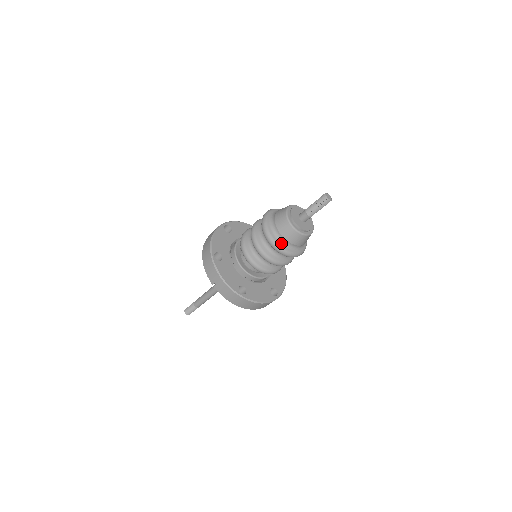
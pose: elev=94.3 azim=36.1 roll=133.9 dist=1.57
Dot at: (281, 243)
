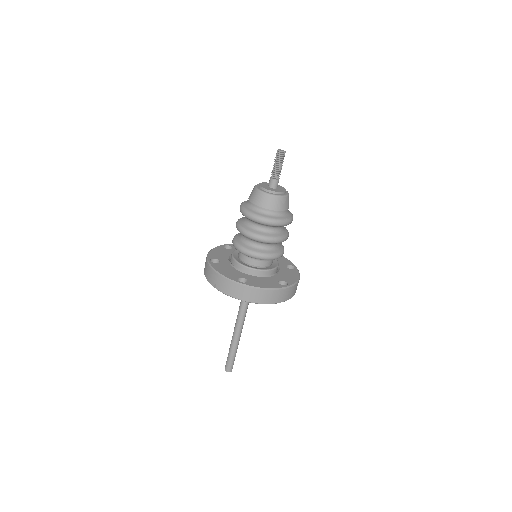
Dot at: (258, 212)
